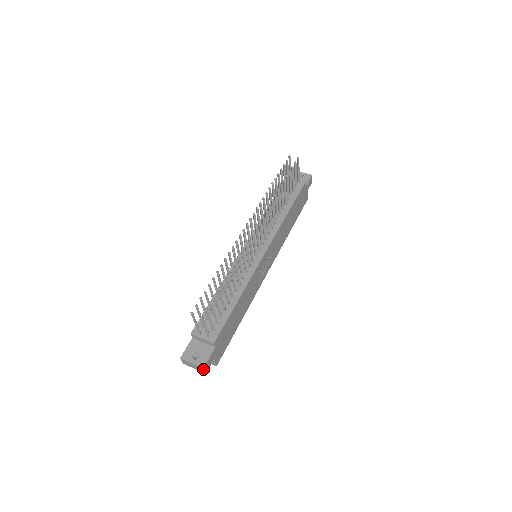
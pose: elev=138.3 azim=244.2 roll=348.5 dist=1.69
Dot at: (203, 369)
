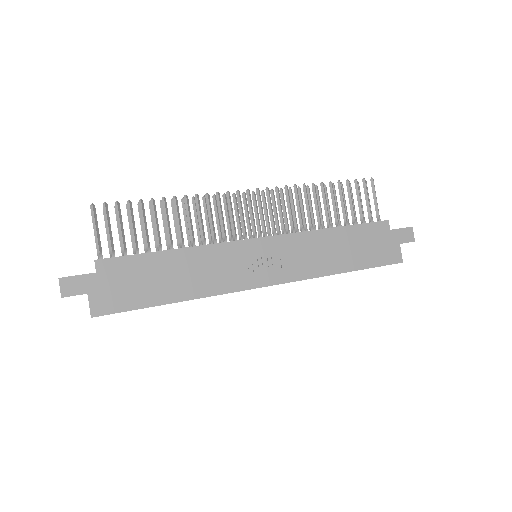
Dot at: (60, 283)
